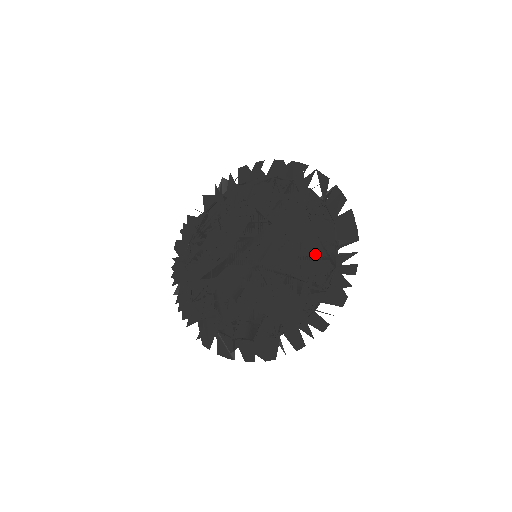
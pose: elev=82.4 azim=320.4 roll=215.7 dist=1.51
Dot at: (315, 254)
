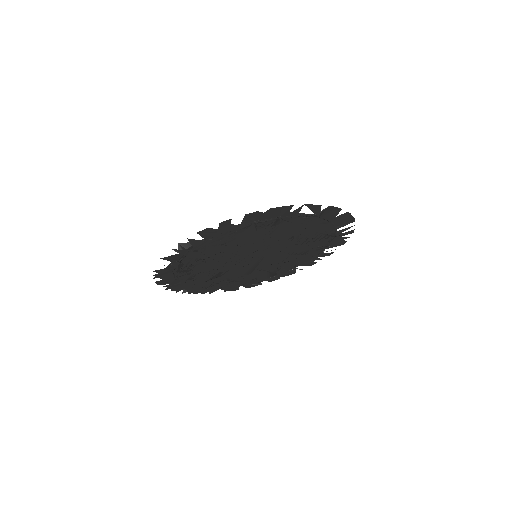
Dot at: (316, 239)
